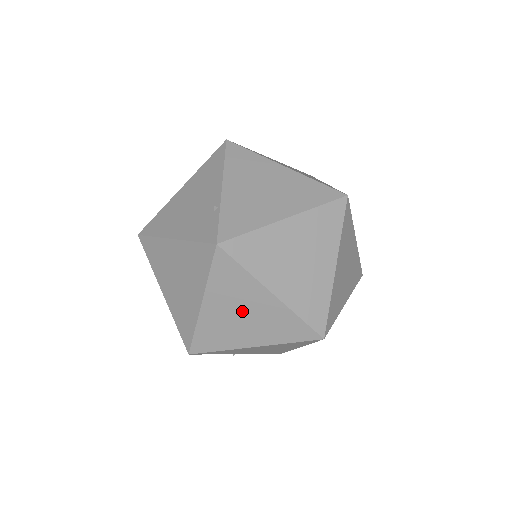
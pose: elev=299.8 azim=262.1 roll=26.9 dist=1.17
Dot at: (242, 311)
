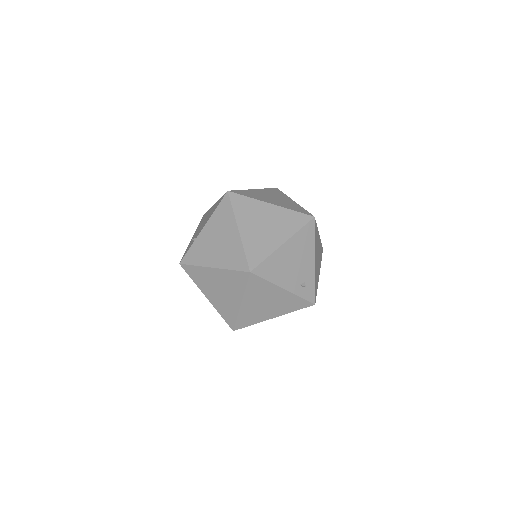
Dot at: occluded
